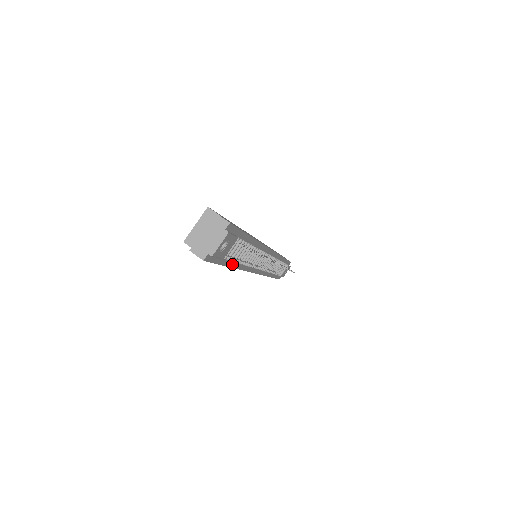
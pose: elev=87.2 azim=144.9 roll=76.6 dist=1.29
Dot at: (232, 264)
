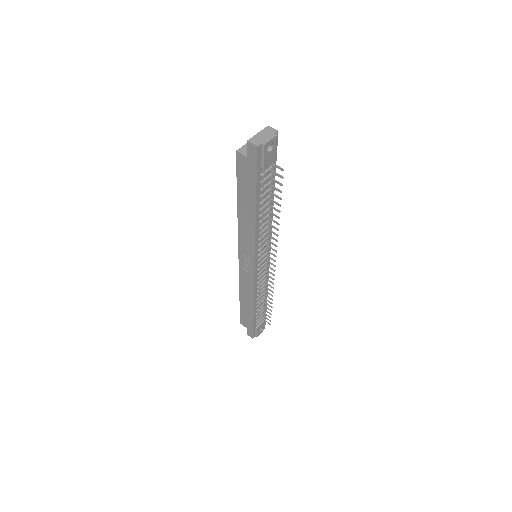
Dot at: (258, 202)
